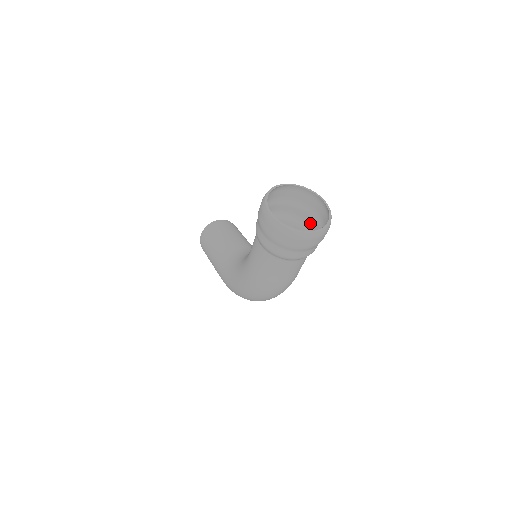
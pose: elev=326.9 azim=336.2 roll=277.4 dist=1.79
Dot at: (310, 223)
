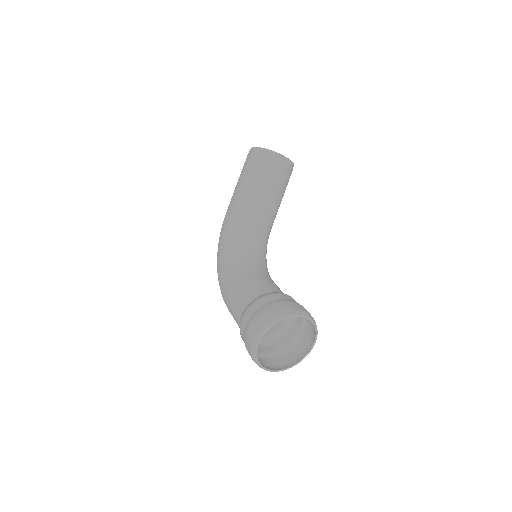
Dot at: (296, 323)
